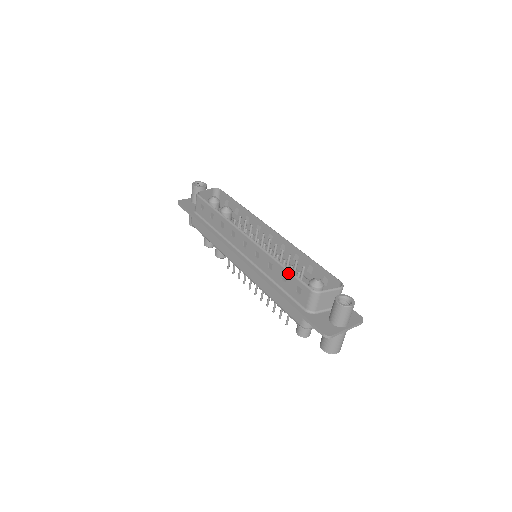
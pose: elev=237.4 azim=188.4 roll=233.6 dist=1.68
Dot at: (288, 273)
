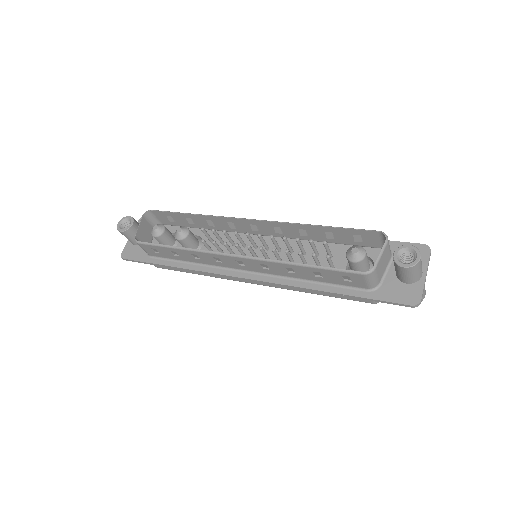
Dot at: (320, 270)
